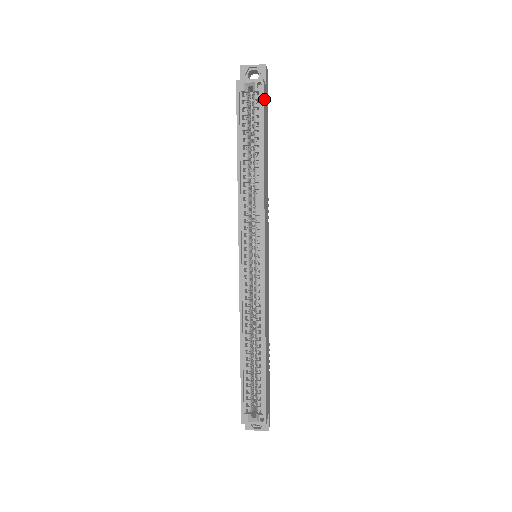
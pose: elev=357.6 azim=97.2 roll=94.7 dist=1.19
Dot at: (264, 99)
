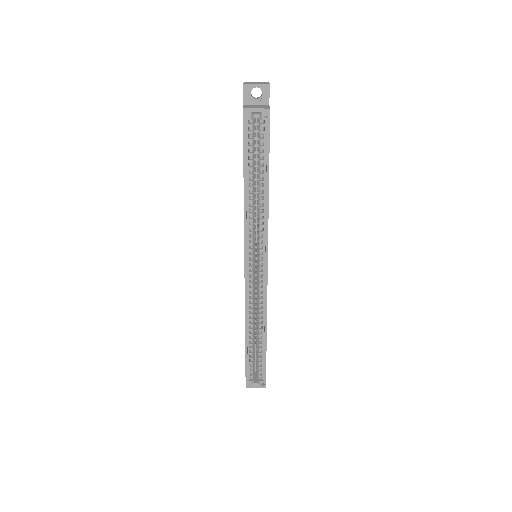
Dot at: (269, 125)
